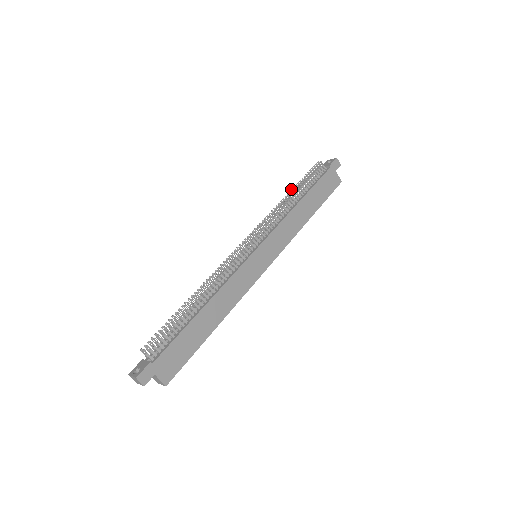
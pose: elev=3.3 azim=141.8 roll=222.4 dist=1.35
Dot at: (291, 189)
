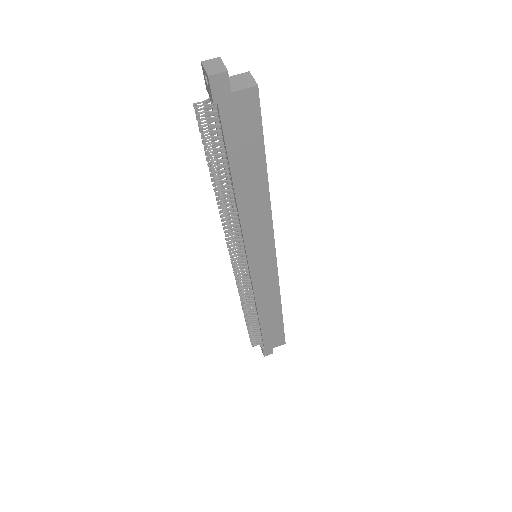
Dot at: occluded
